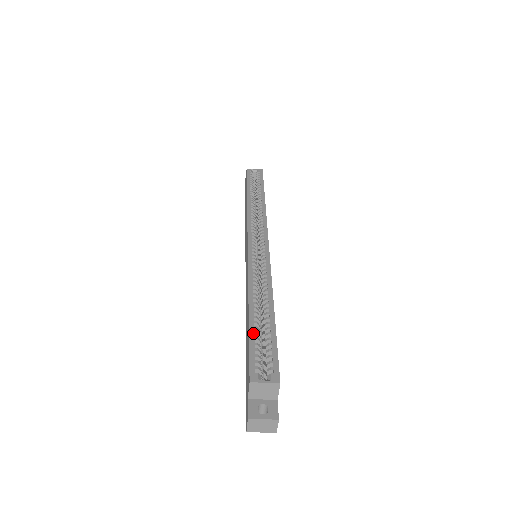
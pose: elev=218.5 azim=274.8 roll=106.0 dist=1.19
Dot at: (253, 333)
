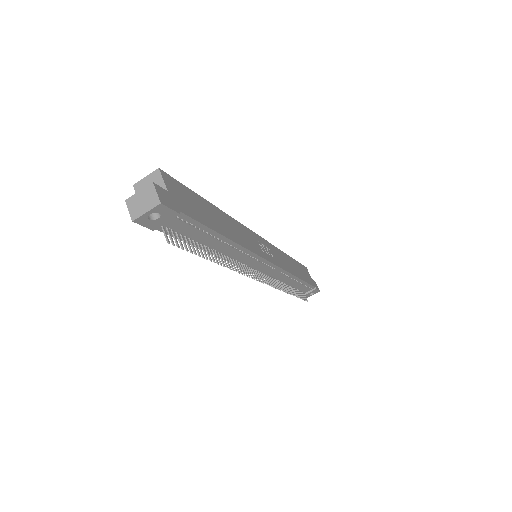
Dot at: occluded
